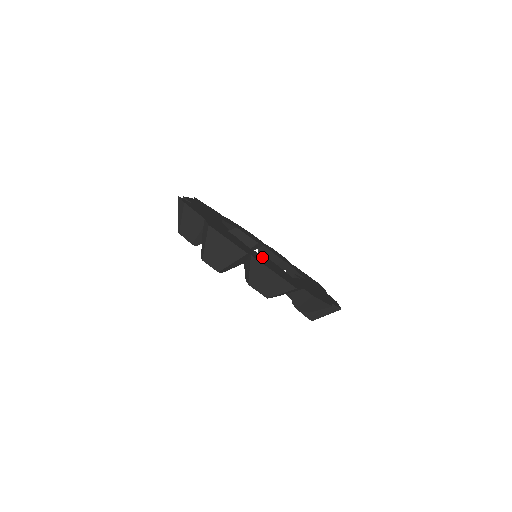
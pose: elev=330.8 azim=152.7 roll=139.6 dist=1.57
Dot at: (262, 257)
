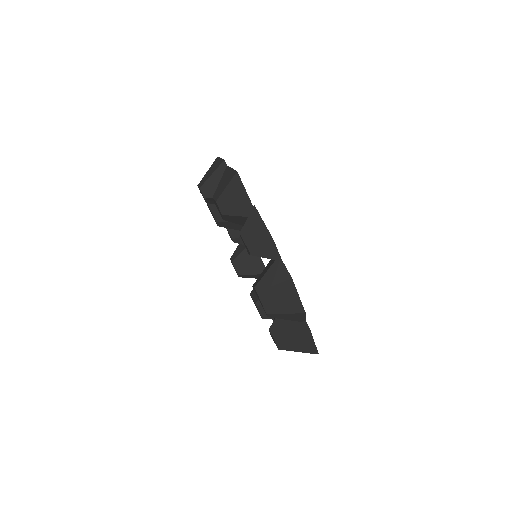
Dot at: occluded
